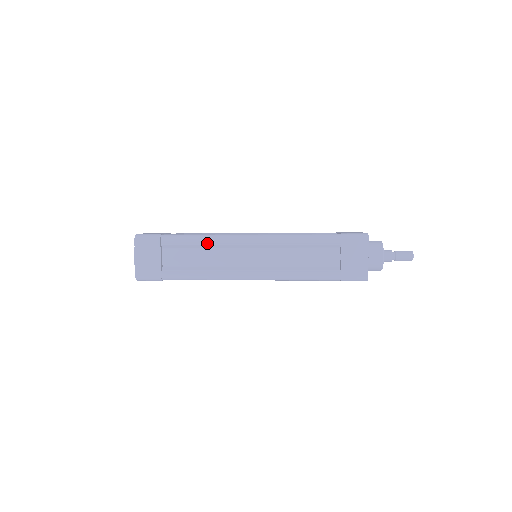
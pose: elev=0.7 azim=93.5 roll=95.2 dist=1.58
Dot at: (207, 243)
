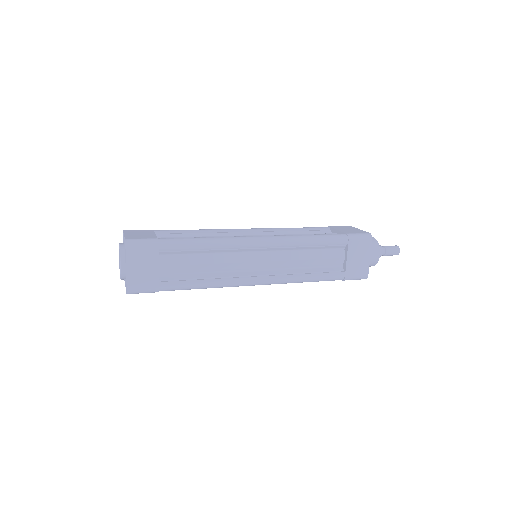
Dot at: (213, 248)
